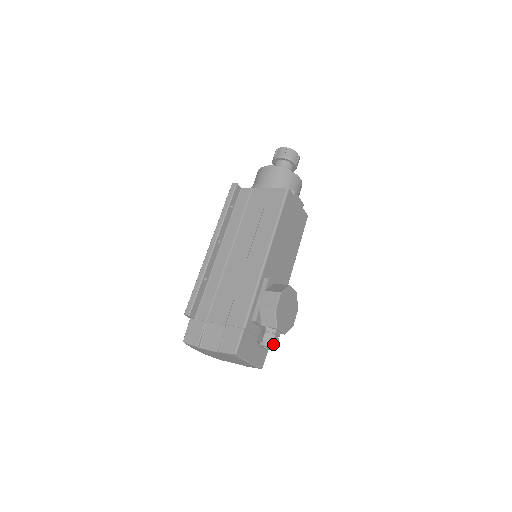
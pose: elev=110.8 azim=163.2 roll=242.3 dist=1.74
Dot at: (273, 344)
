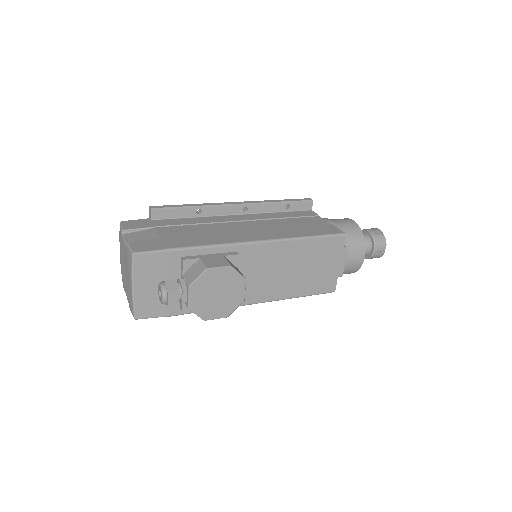
Dot at: (168, 294)
